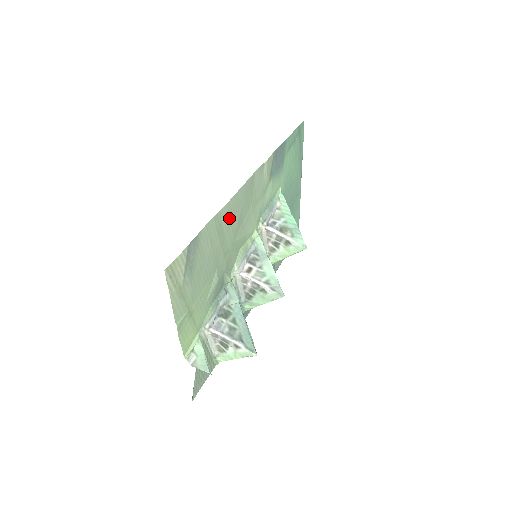
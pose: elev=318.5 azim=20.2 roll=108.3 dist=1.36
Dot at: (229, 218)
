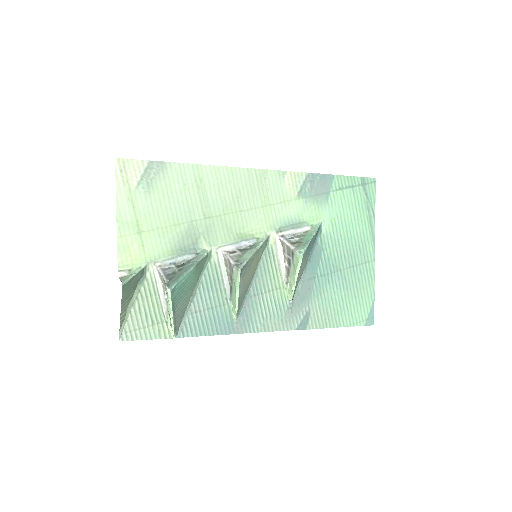
Dot at: (217, 184)
